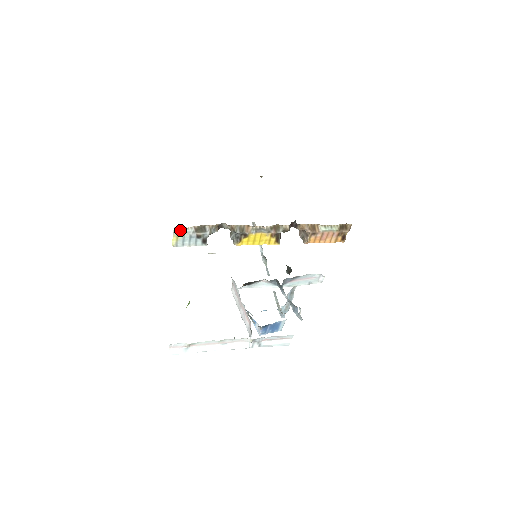
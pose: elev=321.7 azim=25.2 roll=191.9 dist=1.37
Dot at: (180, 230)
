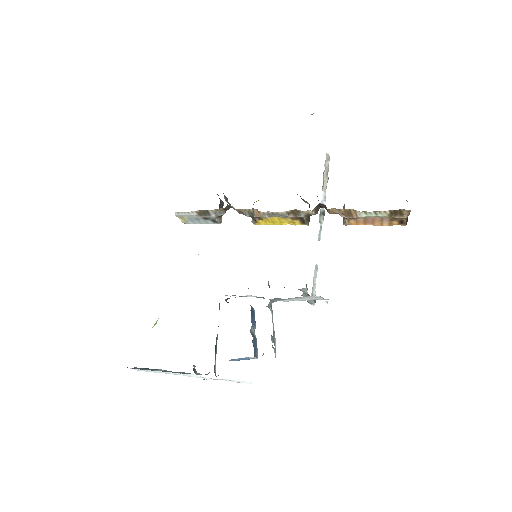
Dot at: (182, 214)
